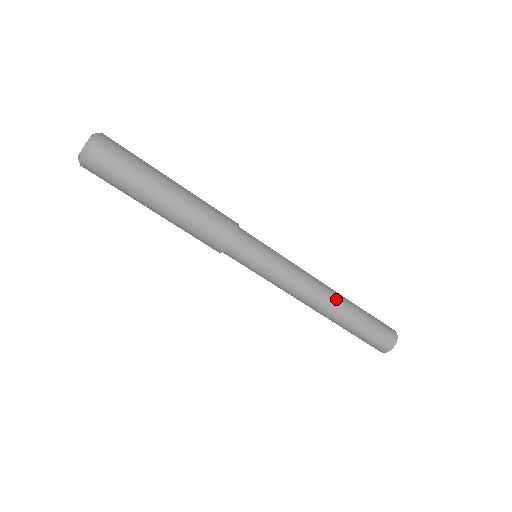
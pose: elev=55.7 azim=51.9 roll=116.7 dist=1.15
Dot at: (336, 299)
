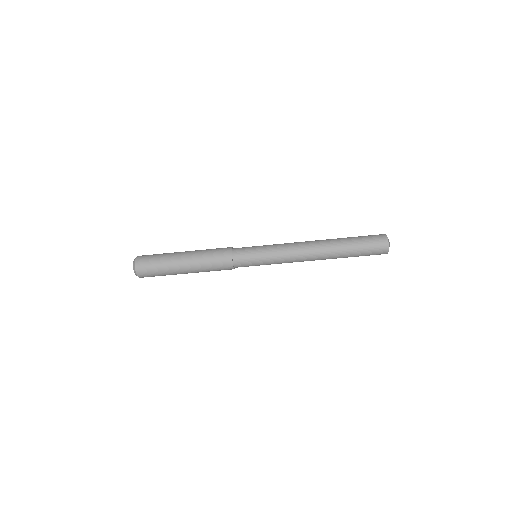
Dot at: (320, 240)
